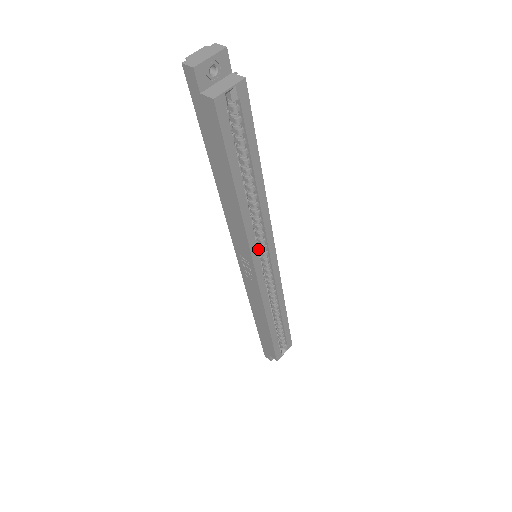
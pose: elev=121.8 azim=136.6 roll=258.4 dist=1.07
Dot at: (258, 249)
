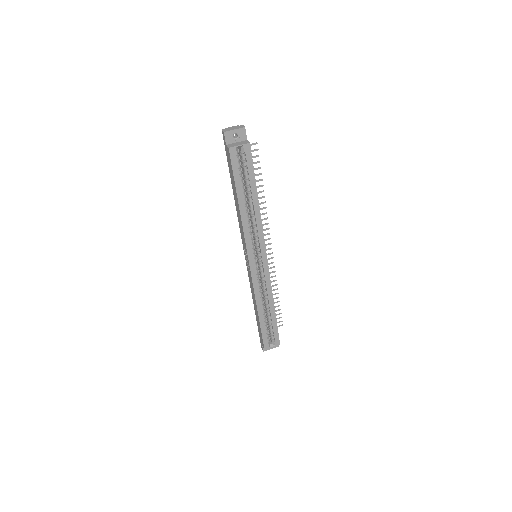
Dot at: occluded
